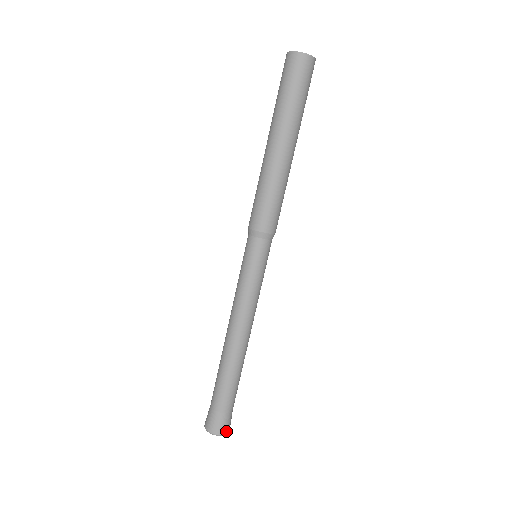
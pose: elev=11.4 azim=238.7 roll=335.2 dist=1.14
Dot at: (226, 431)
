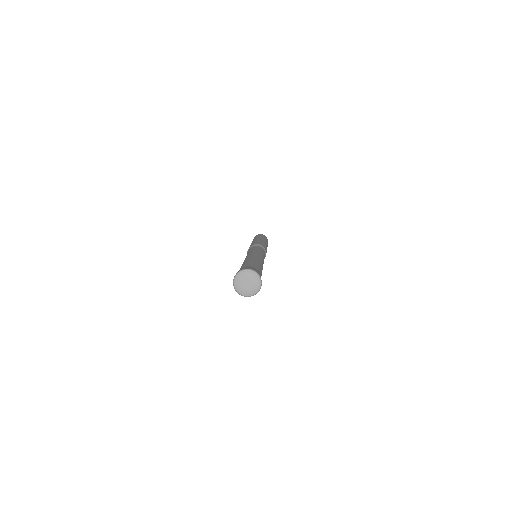
Dot at: (251, 269)
